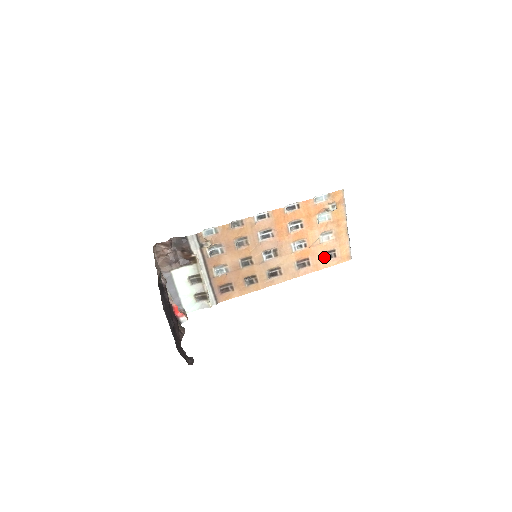
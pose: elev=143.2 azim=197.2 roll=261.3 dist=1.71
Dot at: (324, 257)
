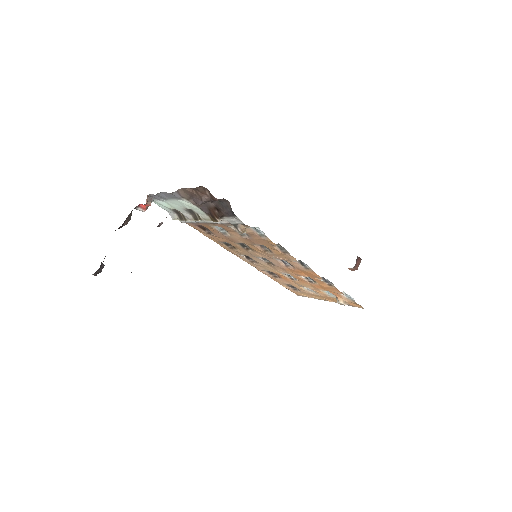
Dot at: (289, 284)
